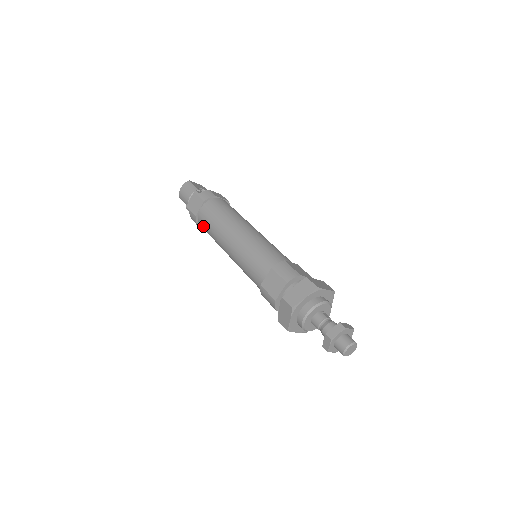
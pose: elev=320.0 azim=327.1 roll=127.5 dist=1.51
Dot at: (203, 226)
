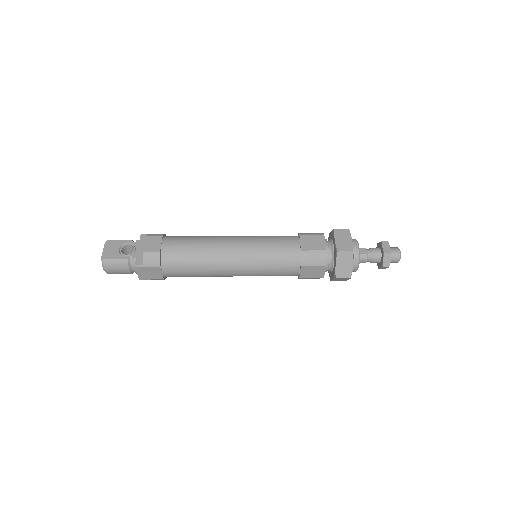
Dot at: occluded
